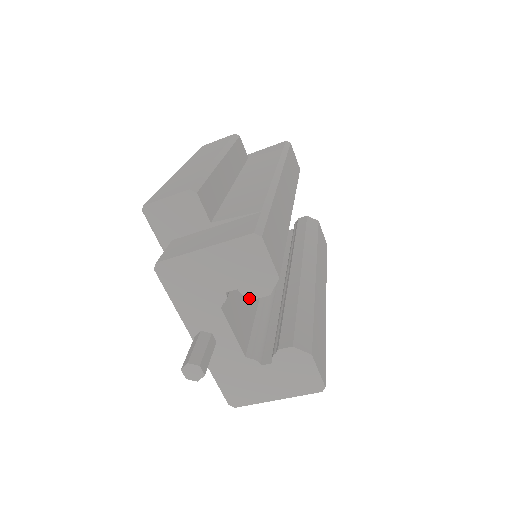
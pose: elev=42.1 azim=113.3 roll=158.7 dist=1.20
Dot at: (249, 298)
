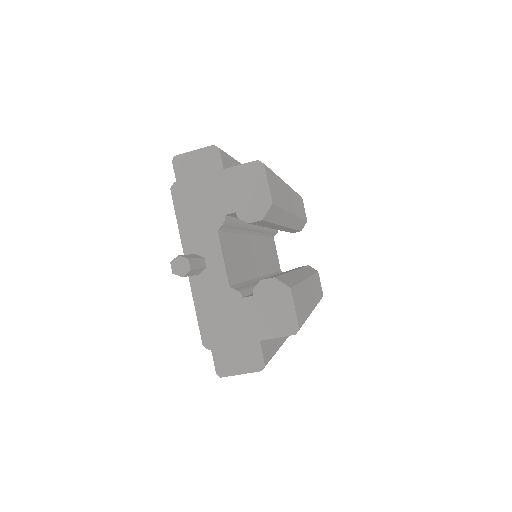
Dot at: (243, 264)
